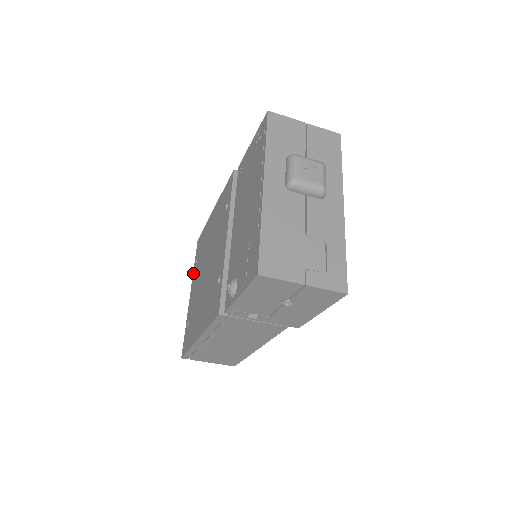
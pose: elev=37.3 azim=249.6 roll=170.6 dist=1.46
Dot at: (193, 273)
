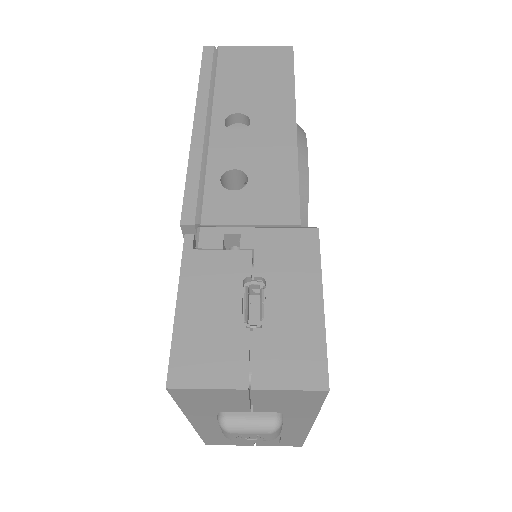
Dot at: occluded
